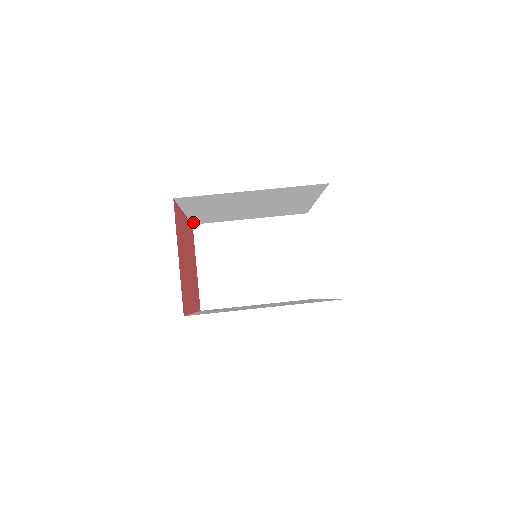
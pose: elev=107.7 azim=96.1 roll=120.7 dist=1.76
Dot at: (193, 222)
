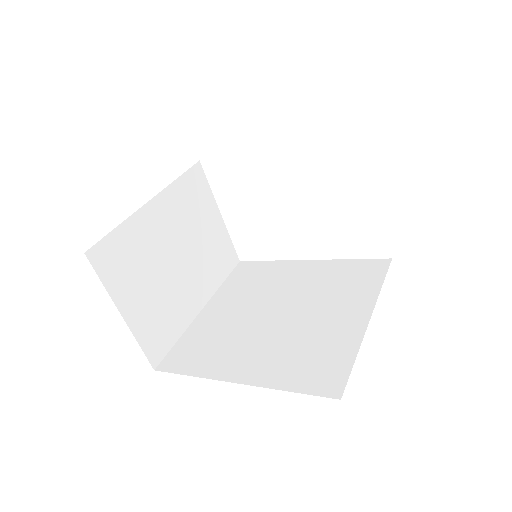
Dot at: occluded
